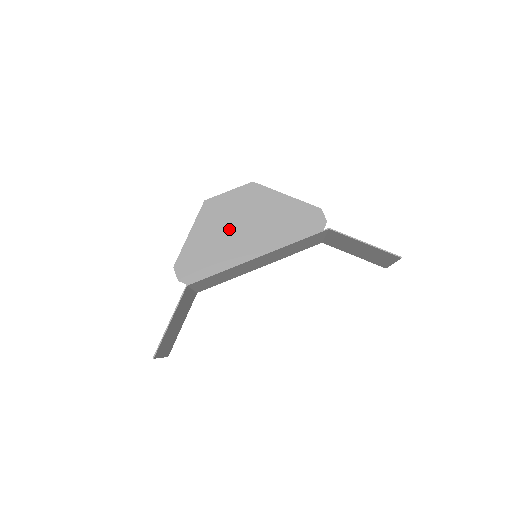
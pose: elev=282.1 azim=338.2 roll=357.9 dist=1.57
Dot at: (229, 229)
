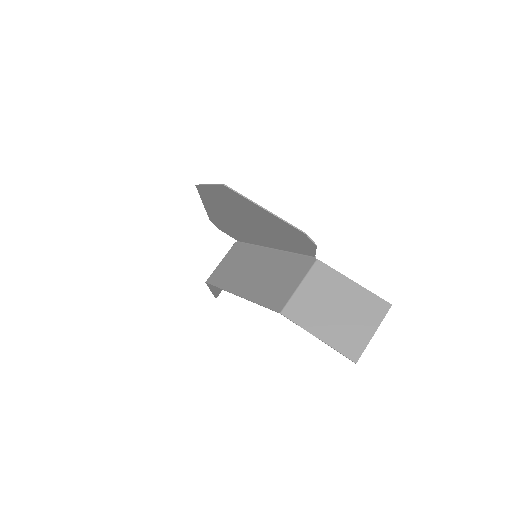
Dot at: (230, 214)
